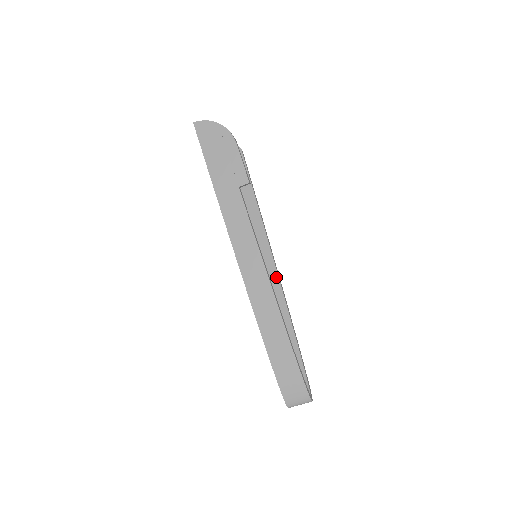
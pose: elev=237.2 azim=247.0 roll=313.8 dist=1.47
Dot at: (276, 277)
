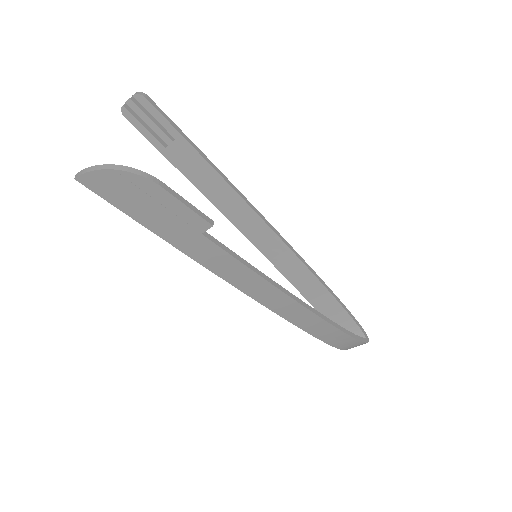
Dot at: (284, 247)
